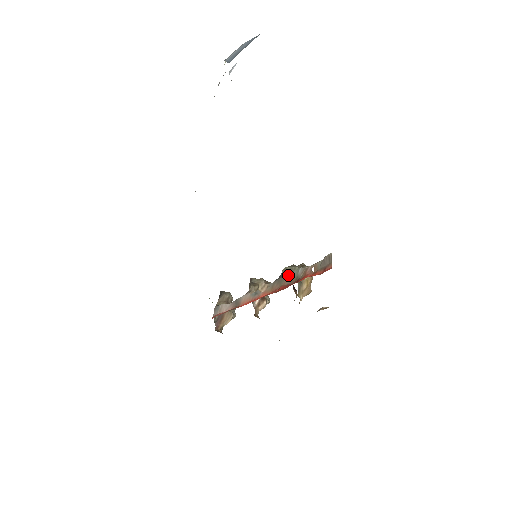
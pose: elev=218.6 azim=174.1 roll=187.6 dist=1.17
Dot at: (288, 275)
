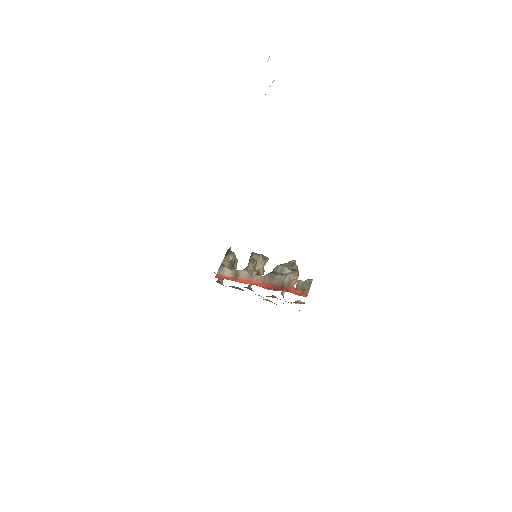
Dot at: (278, 276)
